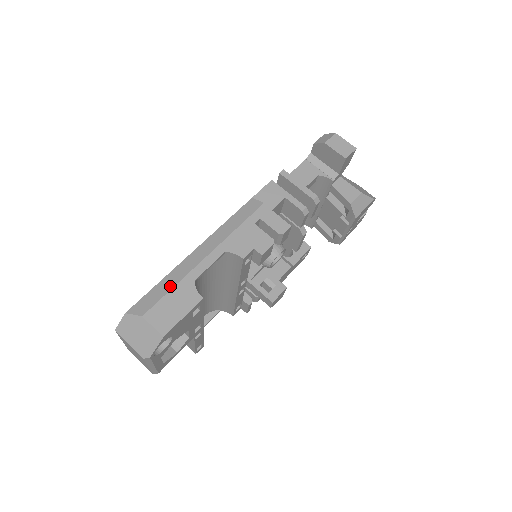
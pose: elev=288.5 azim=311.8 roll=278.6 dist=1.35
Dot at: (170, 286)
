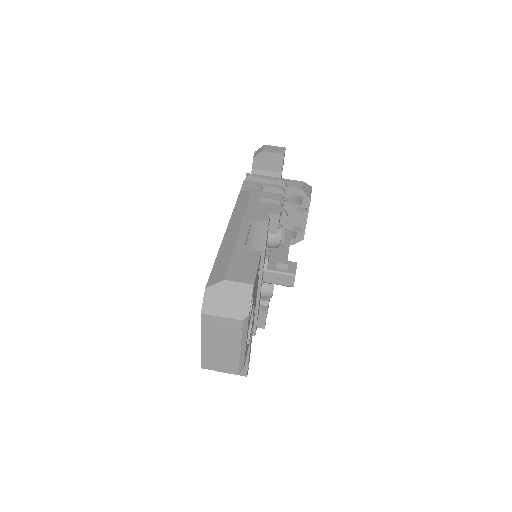
Dot at: (228, 255)
